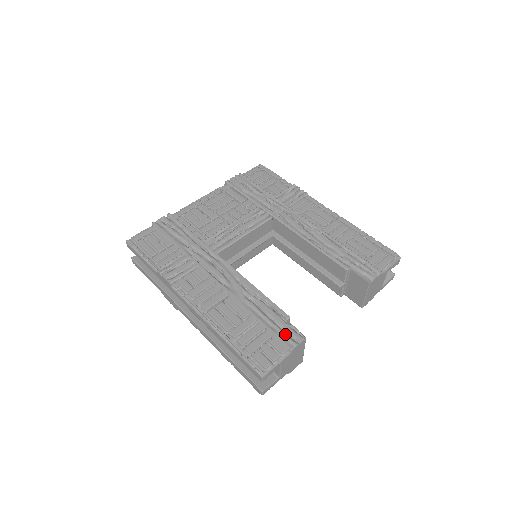
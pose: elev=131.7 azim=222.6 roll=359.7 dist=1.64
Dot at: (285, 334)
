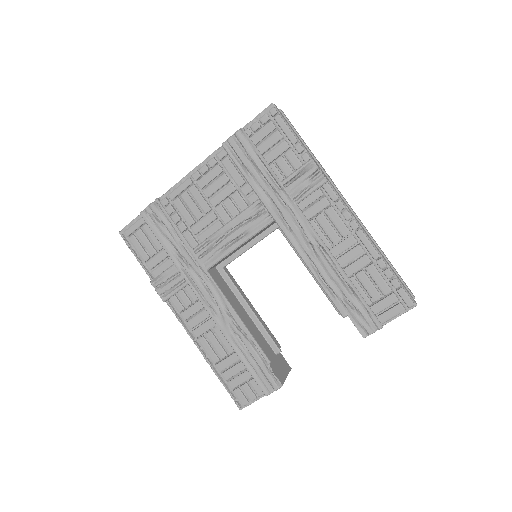
Dot at: (263, 380)
